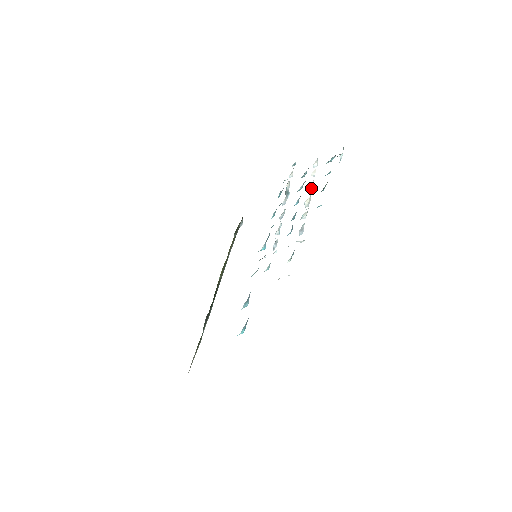
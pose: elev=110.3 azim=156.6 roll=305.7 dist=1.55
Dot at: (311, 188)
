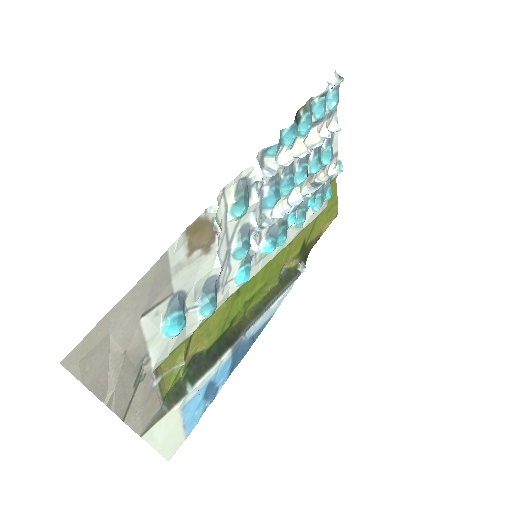
Dot at: (313, 143)
